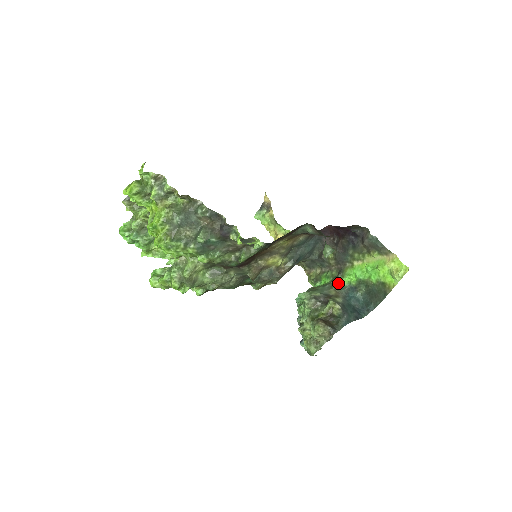
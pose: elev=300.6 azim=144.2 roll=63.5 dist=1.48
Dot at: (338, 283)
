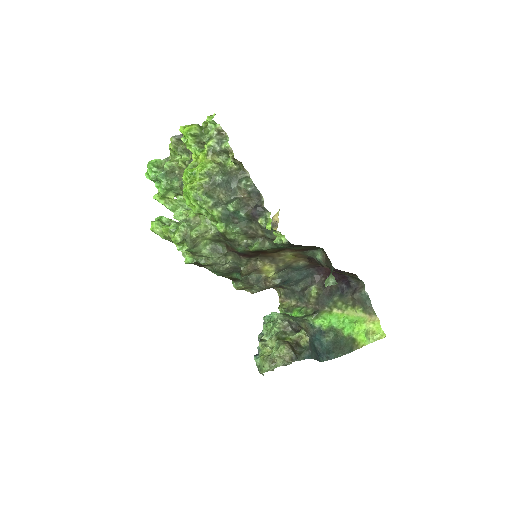
Dot at: (310, 321)
